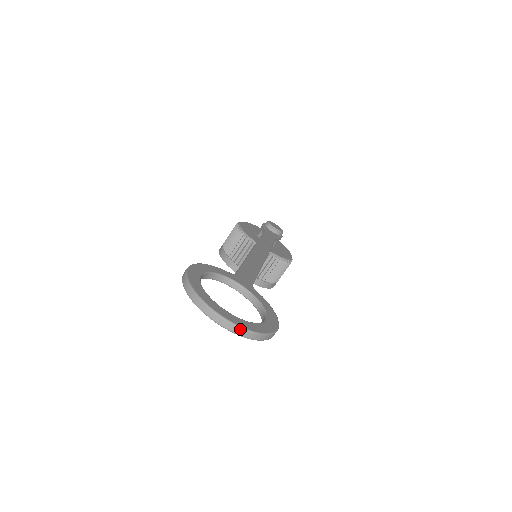
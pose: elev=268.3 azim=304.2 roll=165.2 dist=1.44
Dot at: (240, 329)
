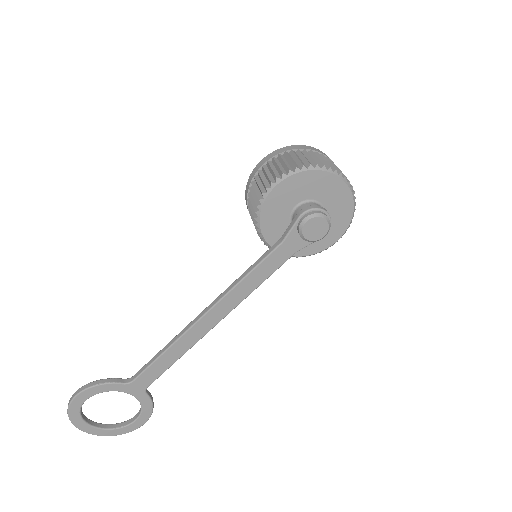
Dot at: (101, 435)
